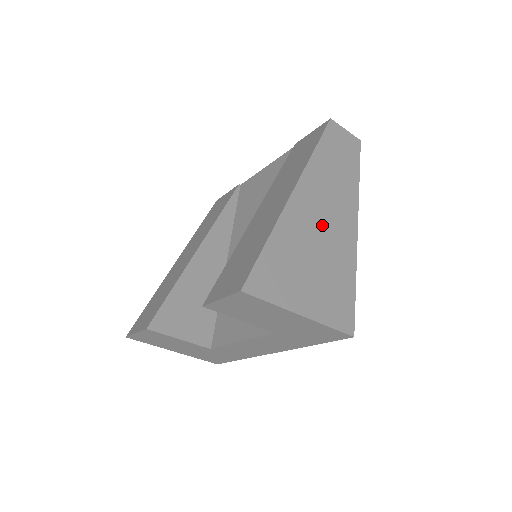
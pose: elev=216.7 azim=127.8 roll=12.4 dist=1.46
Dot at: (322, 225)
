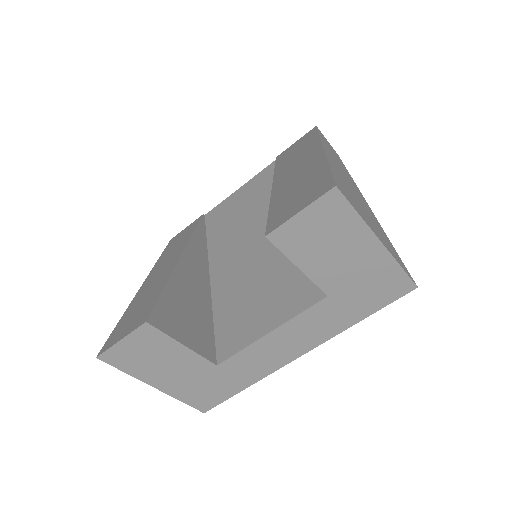
Dot at: (352, 187)
